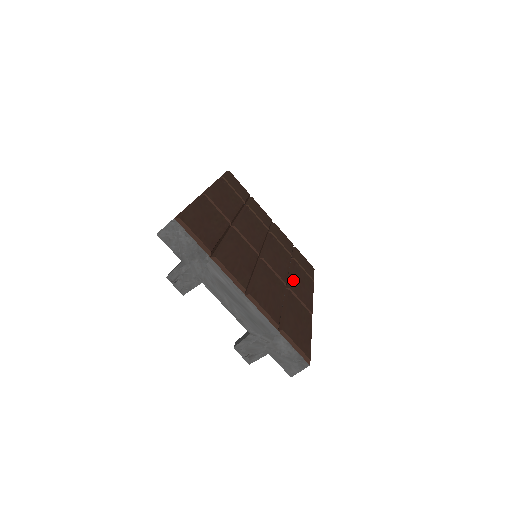
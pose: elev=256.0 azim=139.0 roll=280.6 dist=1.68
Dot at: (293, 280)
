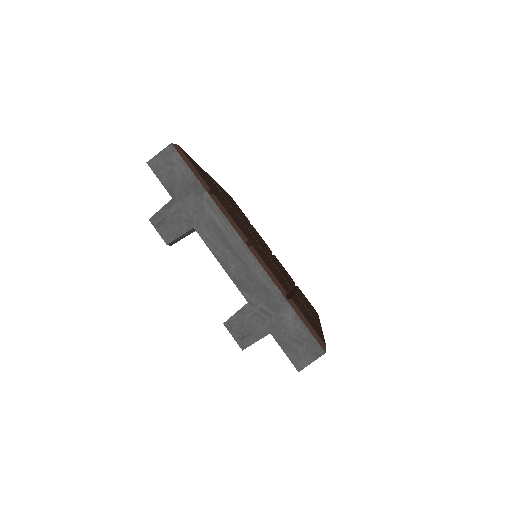
Dot at: occluded
